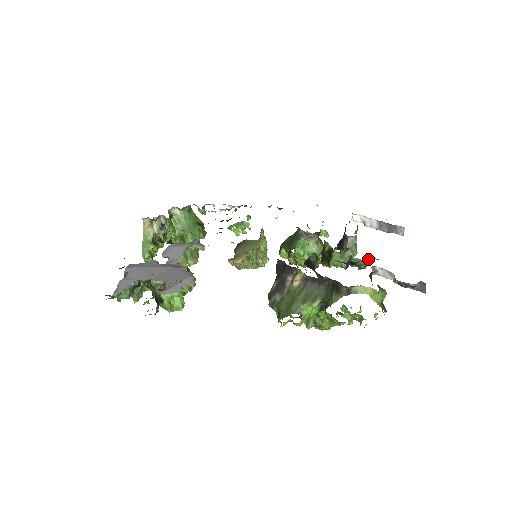
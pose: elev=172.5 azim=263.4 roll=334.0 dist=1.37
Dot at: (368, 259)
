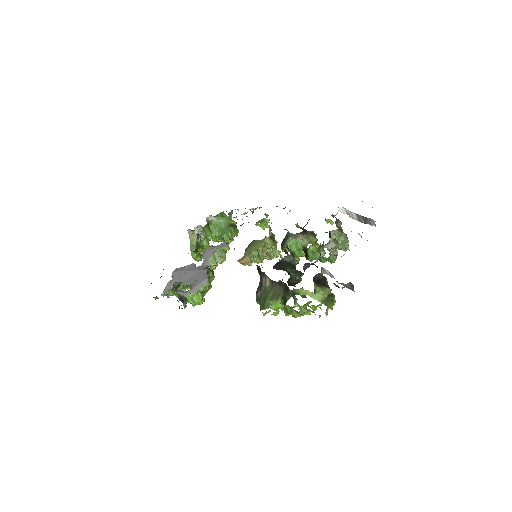
Dot at: (331, 256)
